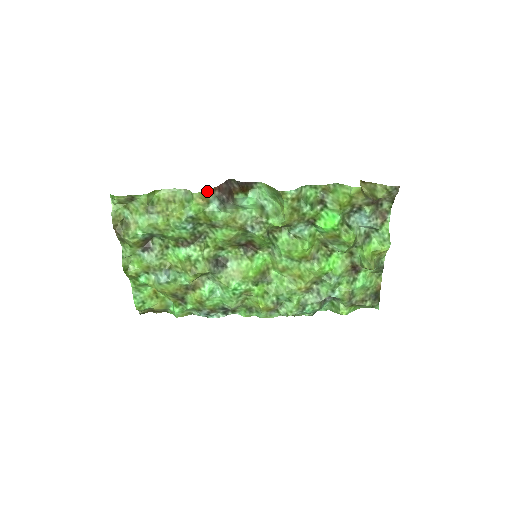
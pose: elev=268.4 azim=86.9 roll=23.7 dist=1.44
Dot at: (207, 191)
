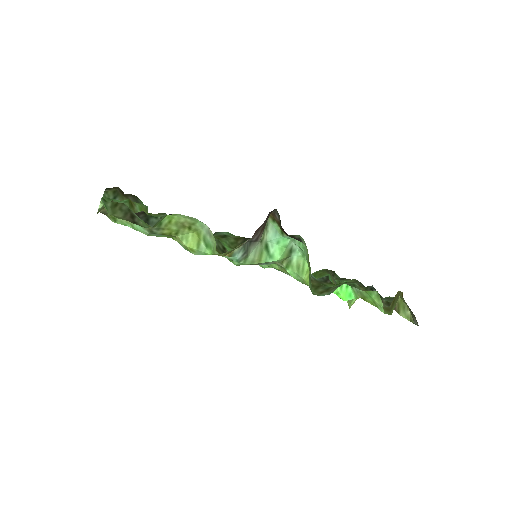
Dot at: occluded
